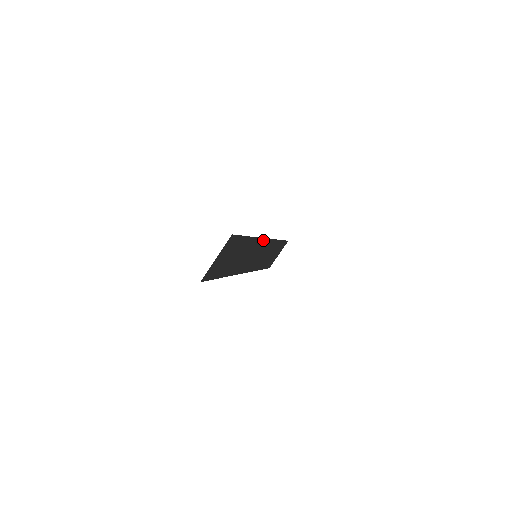
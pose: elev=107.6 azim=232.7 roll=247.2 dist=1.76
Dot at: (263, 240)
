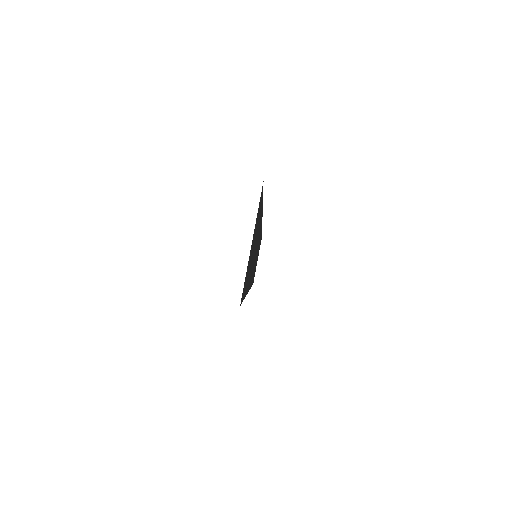
Dot at: occluded
